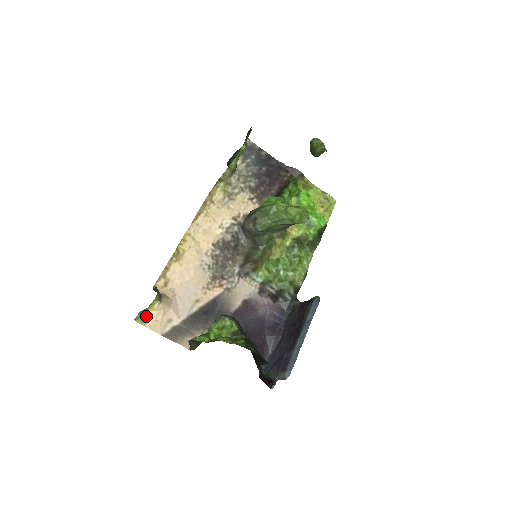
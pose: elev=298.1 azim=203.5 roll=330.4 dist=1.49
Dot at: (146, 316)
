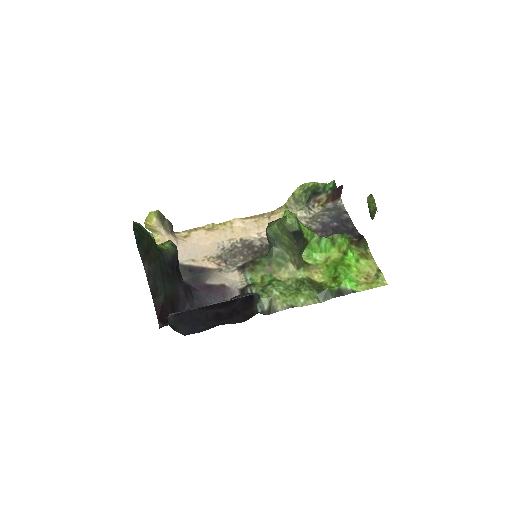
Dot at: occluded
